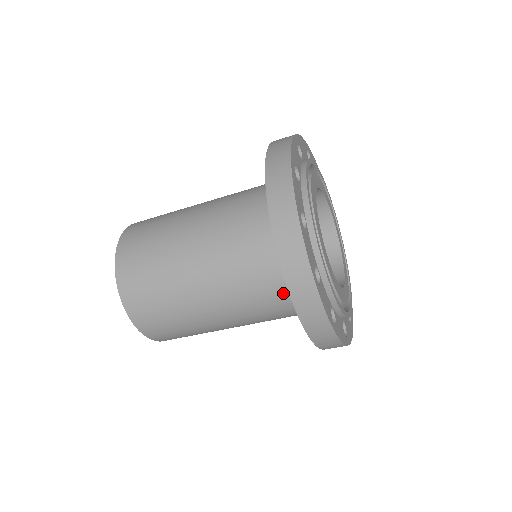
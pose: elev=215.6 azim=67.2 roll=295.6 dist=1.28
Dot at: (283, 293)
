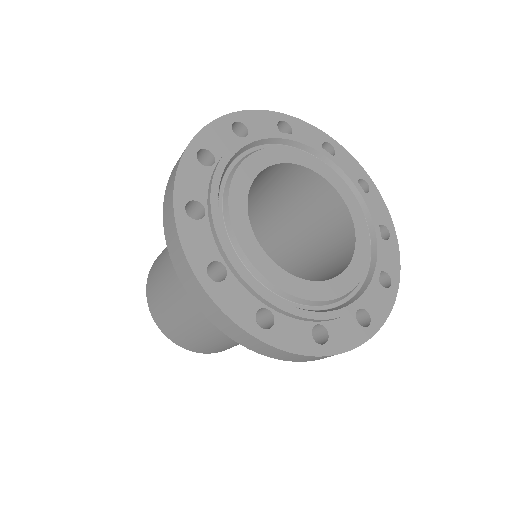
Dot at: occluded
